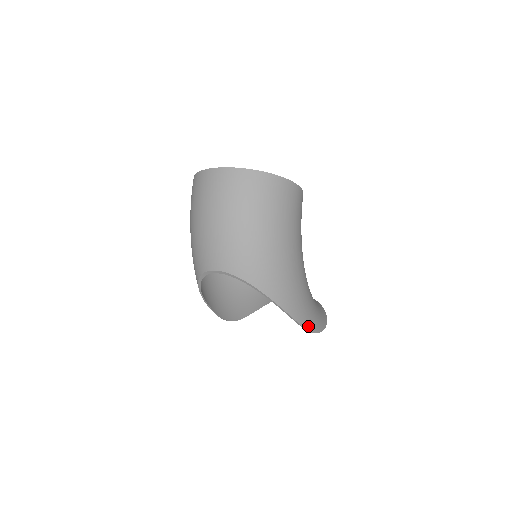
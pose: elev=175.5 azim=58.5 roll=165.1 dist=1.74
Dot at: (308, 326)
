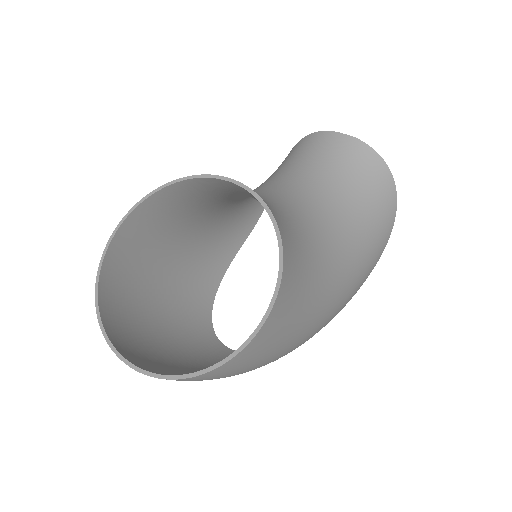
Dot at: (367, 276)
